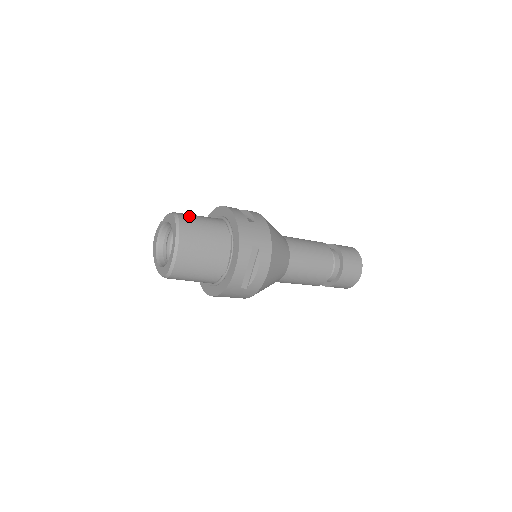
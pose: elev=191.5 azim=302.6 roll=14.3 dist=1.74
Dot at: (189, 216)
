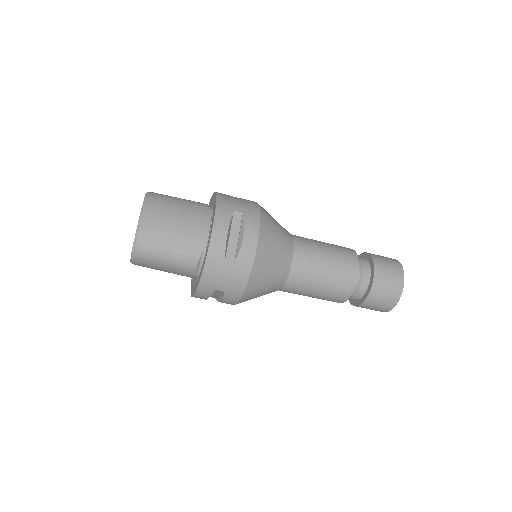
Dot at: occluded
